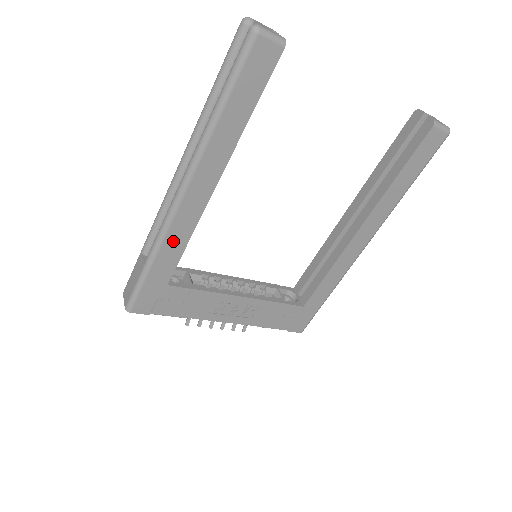
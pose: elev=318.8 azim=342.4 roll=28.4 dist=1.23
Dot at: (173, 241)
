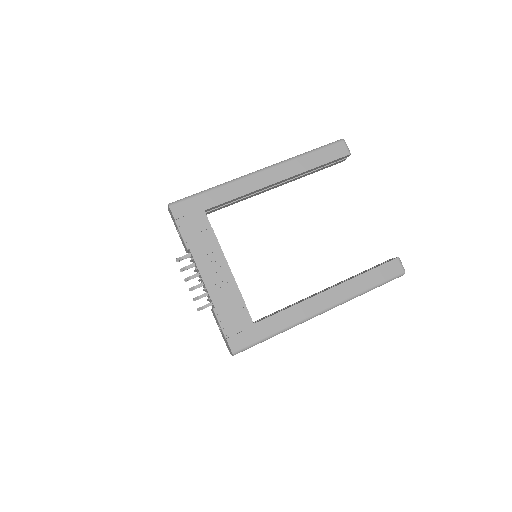
Dot at: (234, 188)
